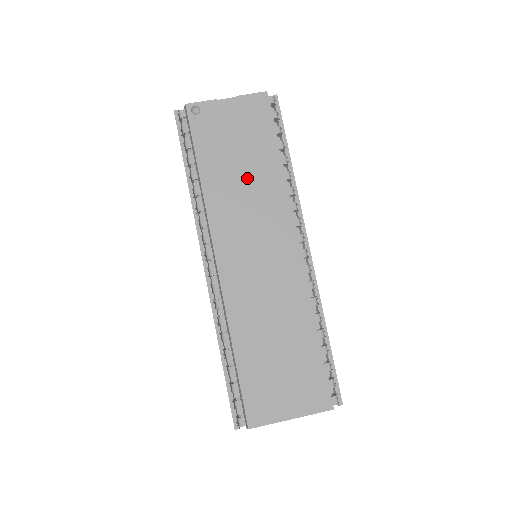
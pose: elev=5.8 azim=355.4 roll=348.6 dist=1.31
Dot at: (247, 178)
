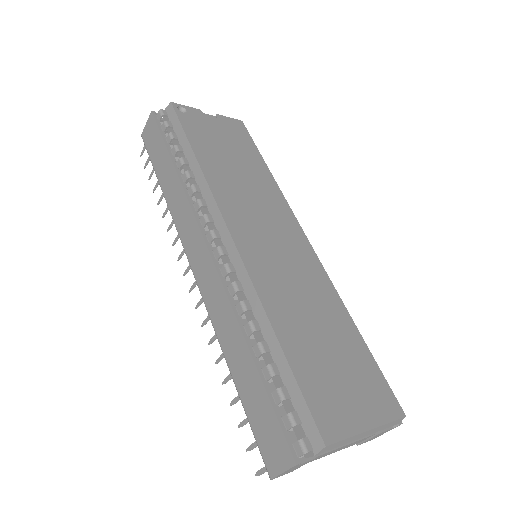
Dot at: (243, 172)
